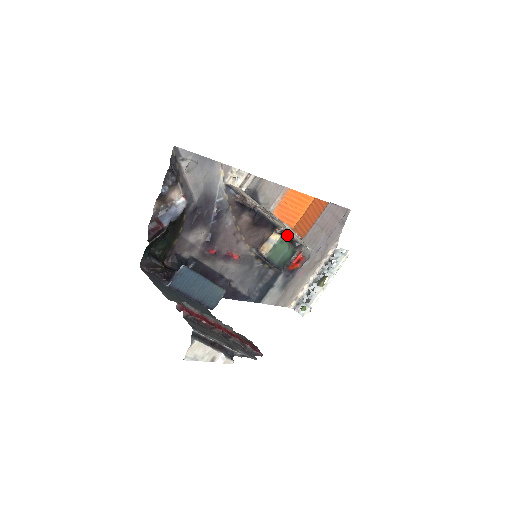
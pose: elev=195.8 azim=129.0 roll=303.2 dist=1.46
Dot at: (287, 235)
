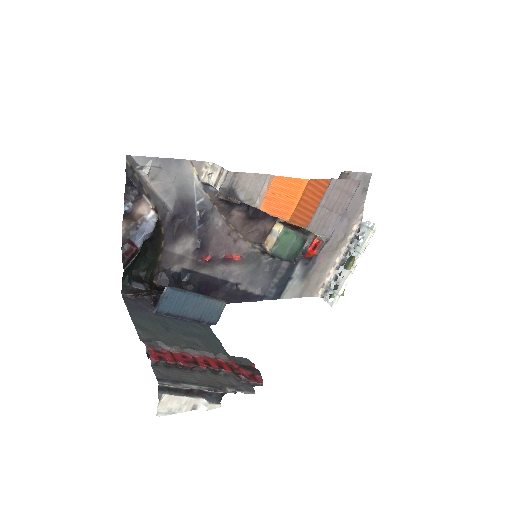
Dot at: occluded
